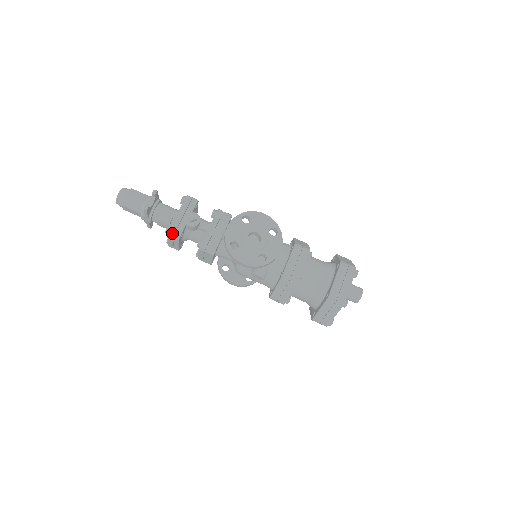
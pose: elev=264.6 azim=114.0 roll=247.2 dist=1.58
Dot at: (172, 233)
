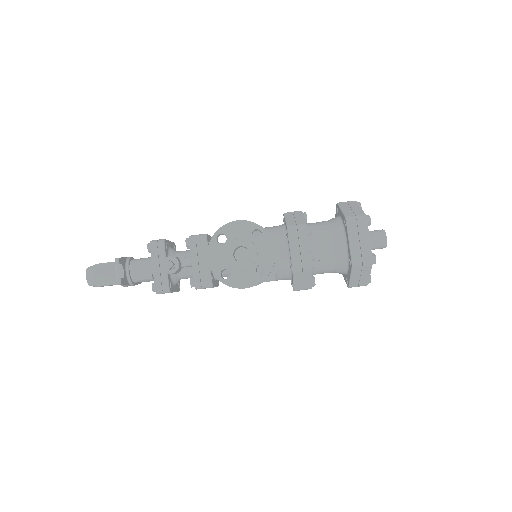
Dot at: (160, 291)
